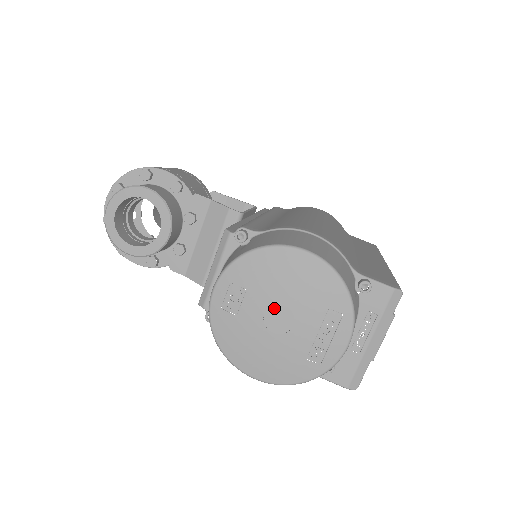
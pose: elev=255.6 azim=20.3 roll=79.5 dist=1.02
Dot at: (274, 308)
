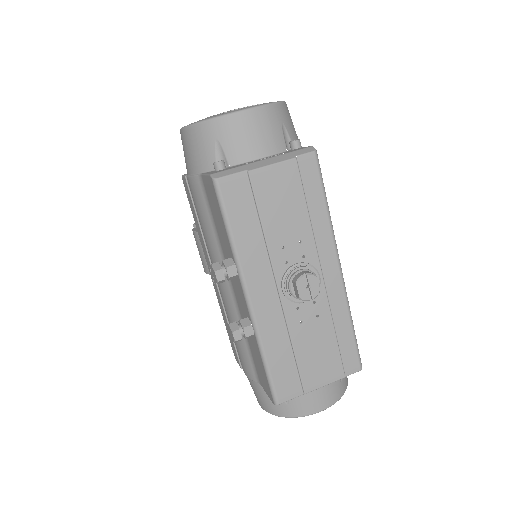
Dot at: occluded
